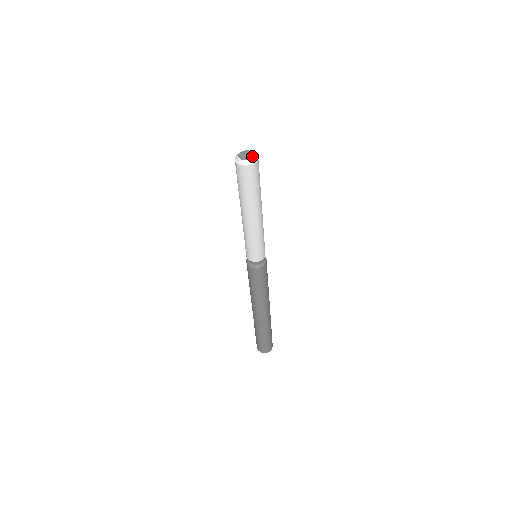
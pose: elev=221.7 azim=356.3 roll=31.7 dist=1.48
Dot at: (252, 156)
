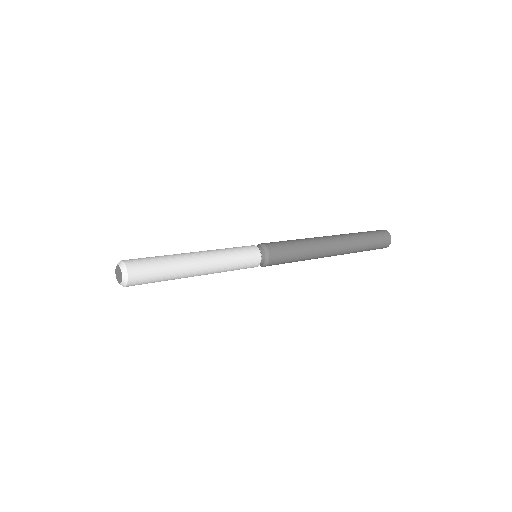
Dot at: (120, 281)
